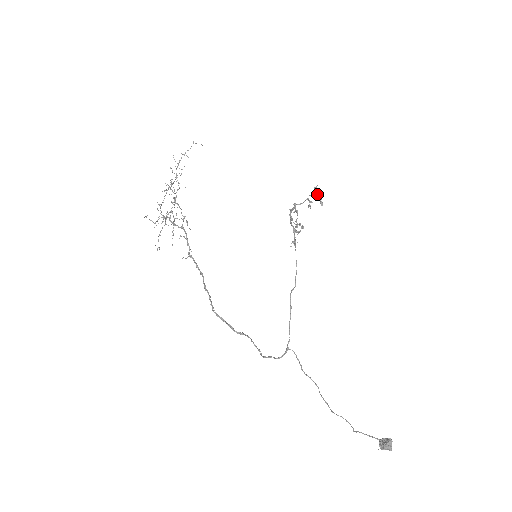
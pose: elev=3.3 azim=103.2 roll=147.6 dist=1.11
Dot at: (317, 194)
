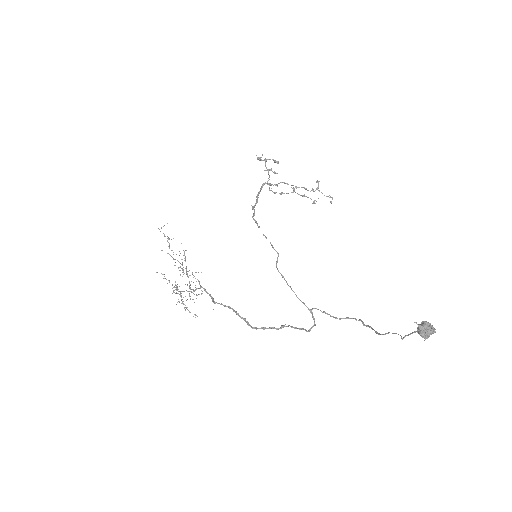
Dot at: (266, 160)
